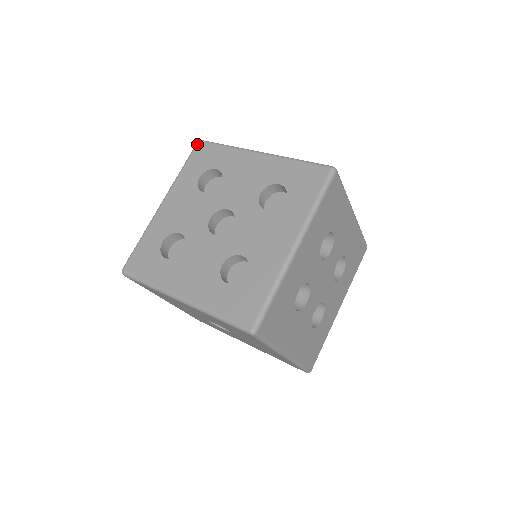
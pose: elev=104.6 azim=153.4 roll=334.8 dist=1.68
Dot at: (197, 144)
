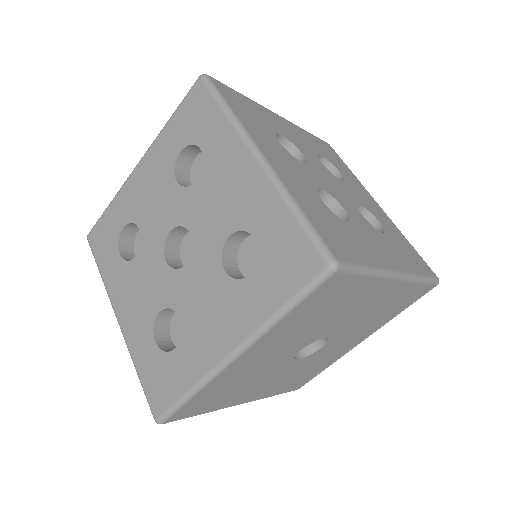
Dot at: (88, 241)
